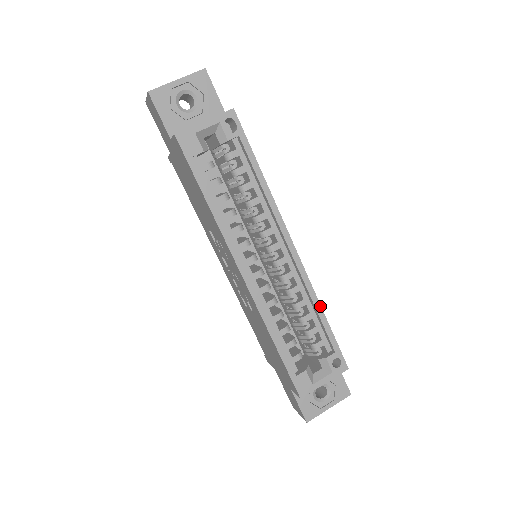
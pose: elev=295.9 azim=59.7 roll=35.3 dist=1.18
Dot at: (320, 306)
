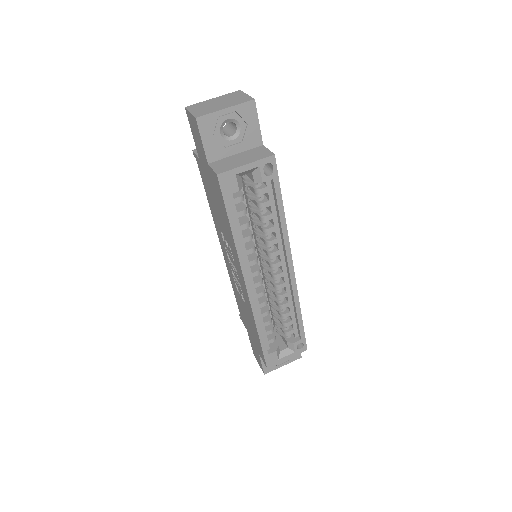
Dot at: (300, 309)
